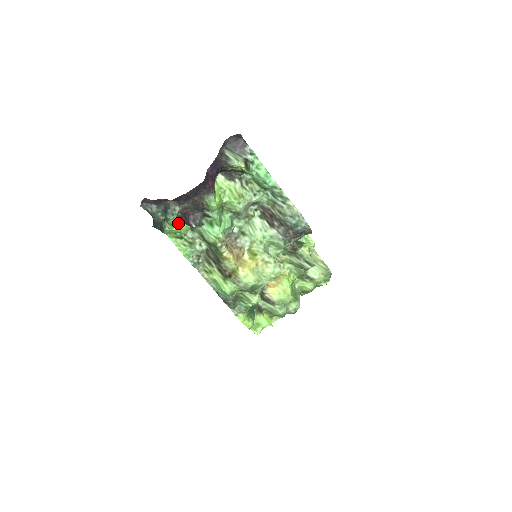
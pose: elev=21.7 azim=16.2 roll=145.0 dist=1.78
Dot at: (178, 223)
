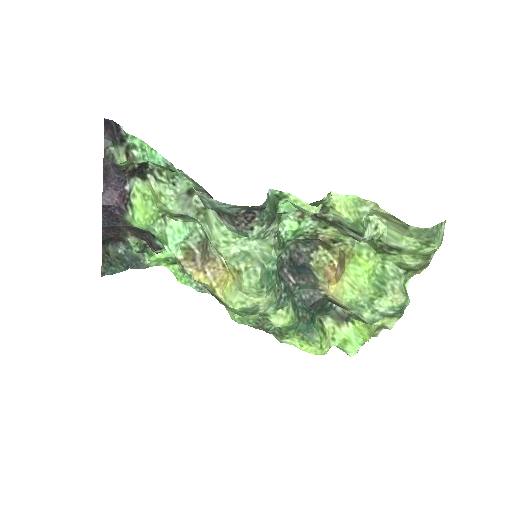
Dot at: occluded
